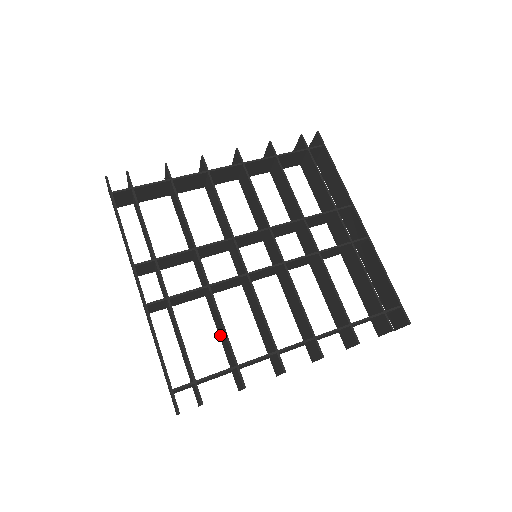
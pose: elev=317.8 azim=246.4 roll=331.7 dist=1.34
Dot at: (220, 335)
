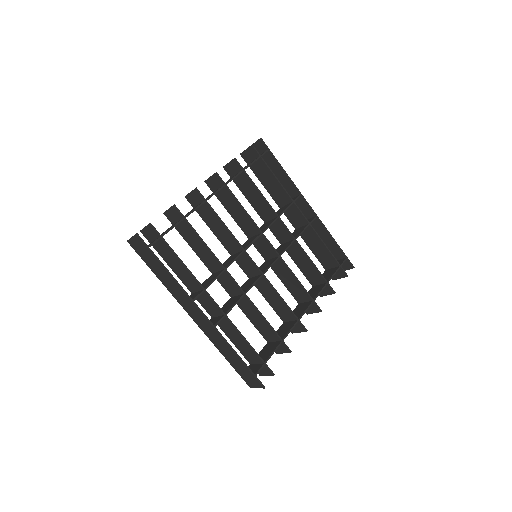
Dot at: (255, 323)
